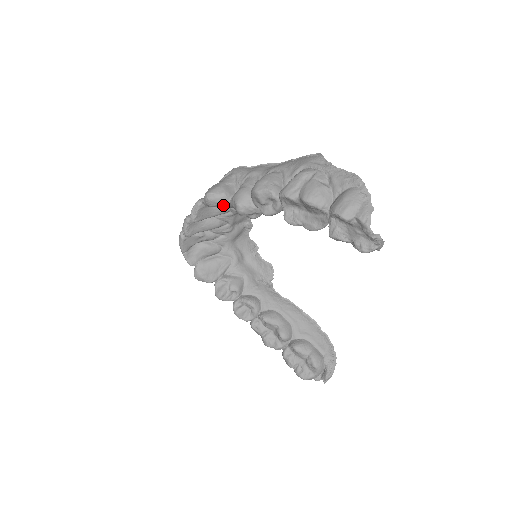
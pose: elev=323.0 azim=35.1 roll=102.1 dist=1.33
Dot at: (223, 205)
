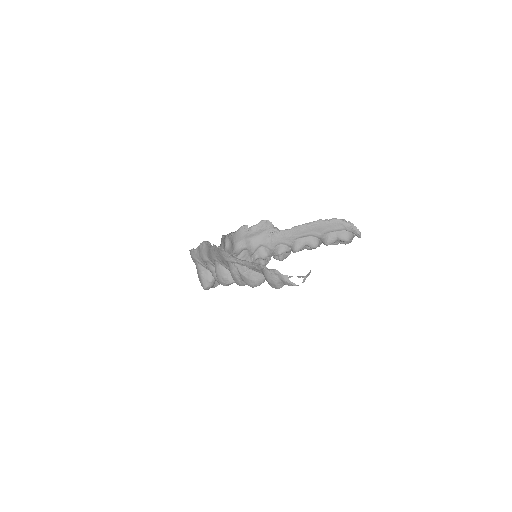
Dot at: occluded
